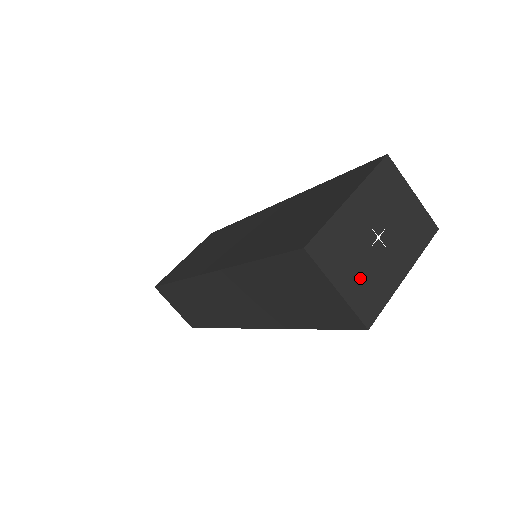
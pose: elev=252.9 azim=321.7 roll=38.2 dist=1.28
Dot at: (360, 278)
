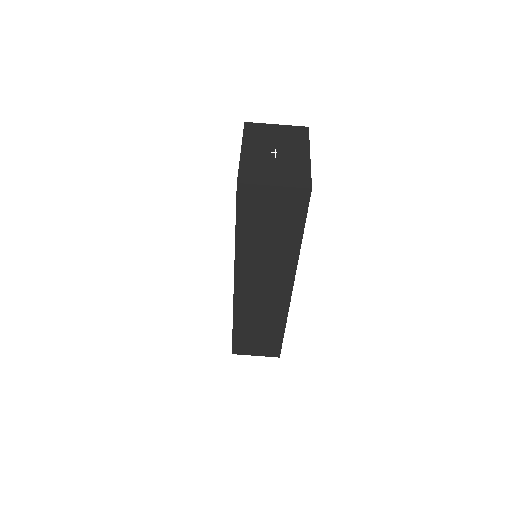
Dot at: (283, 173)
